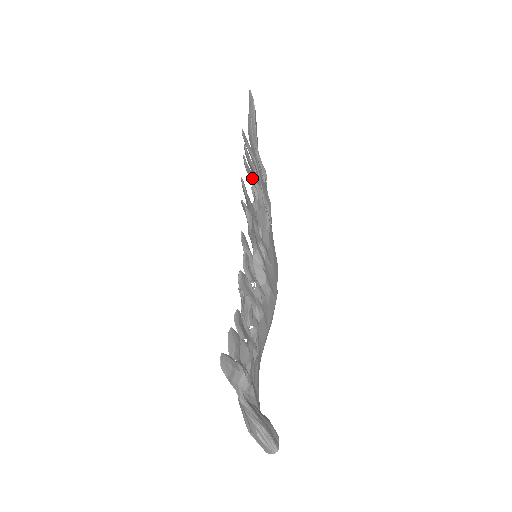
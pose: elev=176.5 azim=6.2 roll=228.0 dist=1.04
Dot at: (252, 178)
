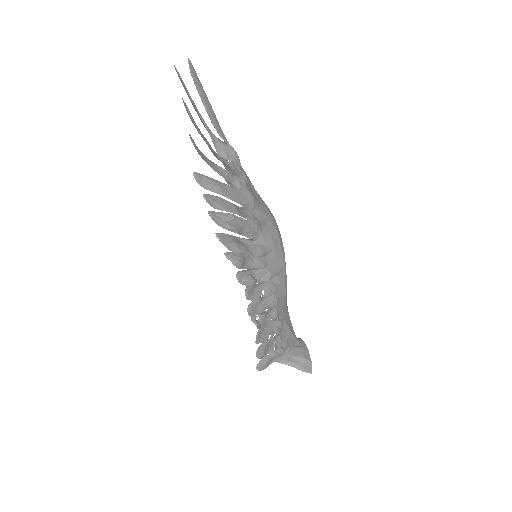
Dot at: (225, 223)
